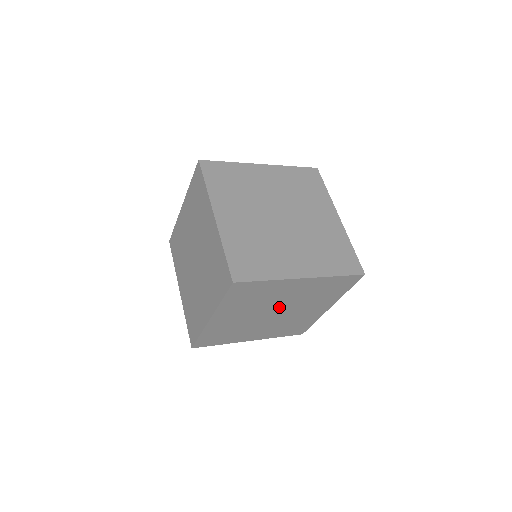
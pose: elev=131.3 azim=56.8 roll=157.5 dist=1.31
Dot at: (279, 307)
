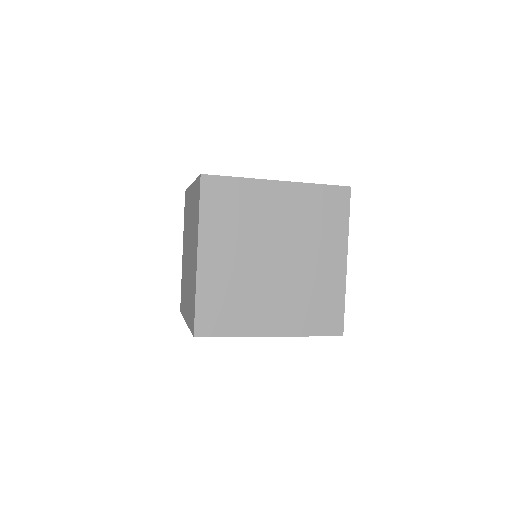
Dot at: occluded
